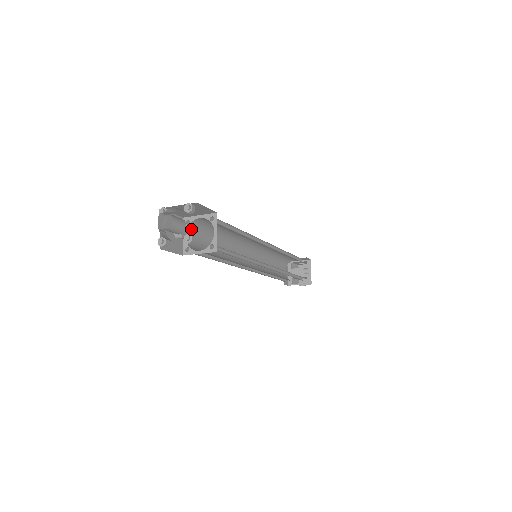
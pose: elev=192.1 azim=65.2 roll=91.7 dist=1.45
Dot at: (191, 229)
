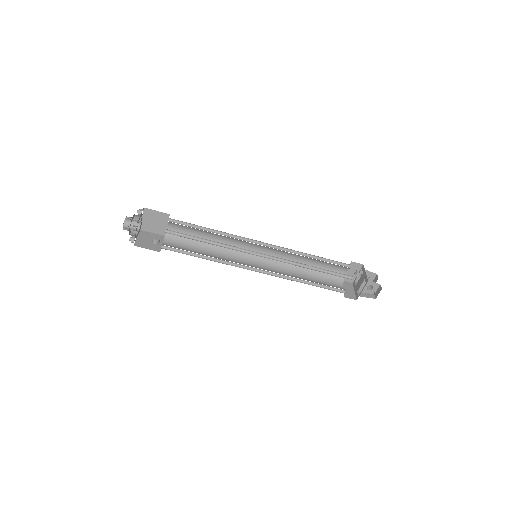
Dot at: (169, 239)
